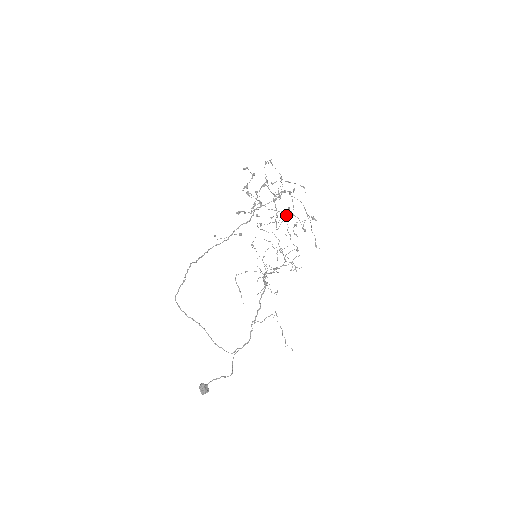
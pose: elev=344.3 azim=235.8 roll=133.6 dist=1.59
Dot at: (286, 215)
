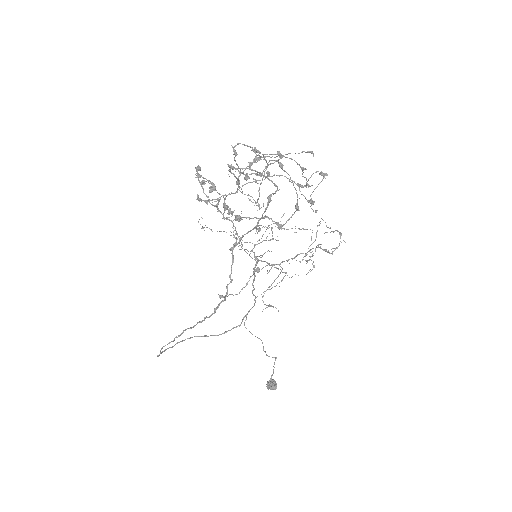
Dot at: occluded
